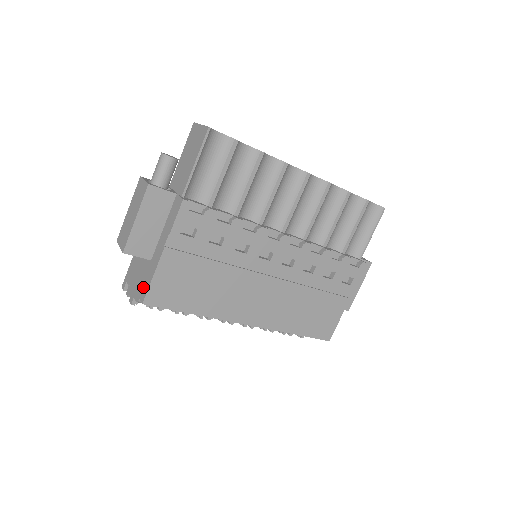
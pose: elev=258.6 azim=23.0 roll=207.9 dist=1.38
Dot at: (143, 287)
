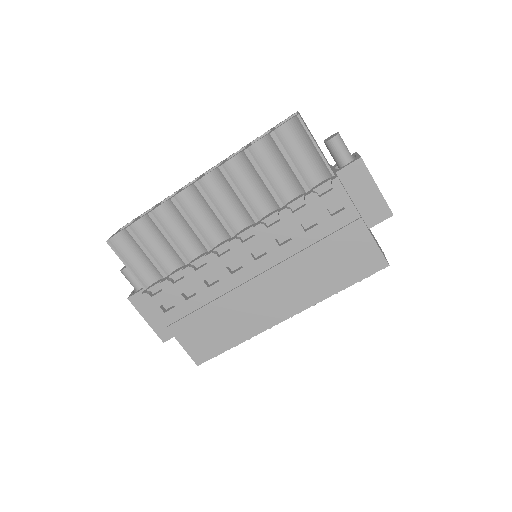
Dot at: occluded
